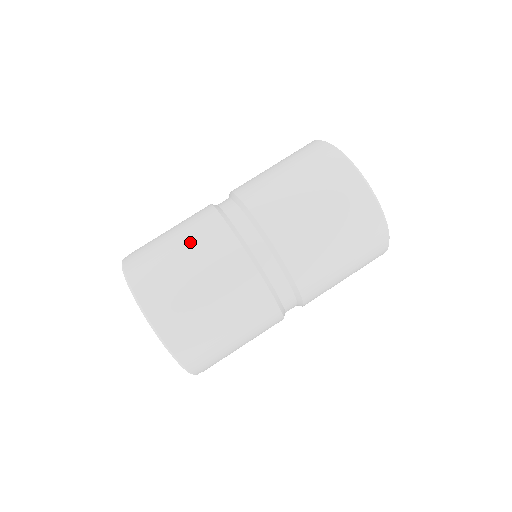
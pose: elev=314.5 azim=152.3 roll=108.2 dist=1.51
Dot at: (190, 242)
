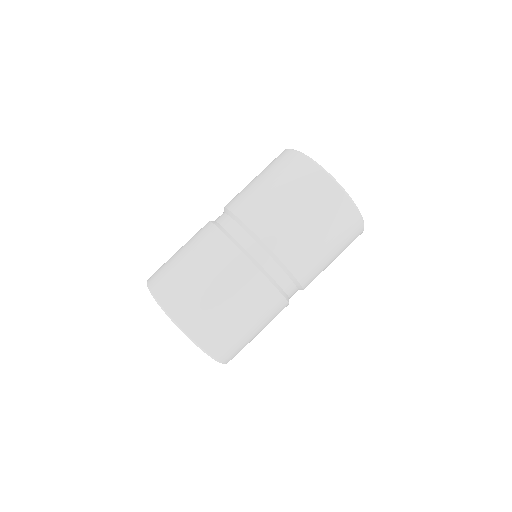
Dot at: (192, 249)
